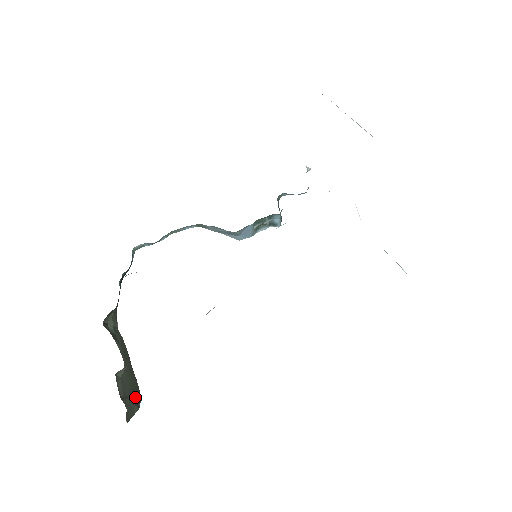
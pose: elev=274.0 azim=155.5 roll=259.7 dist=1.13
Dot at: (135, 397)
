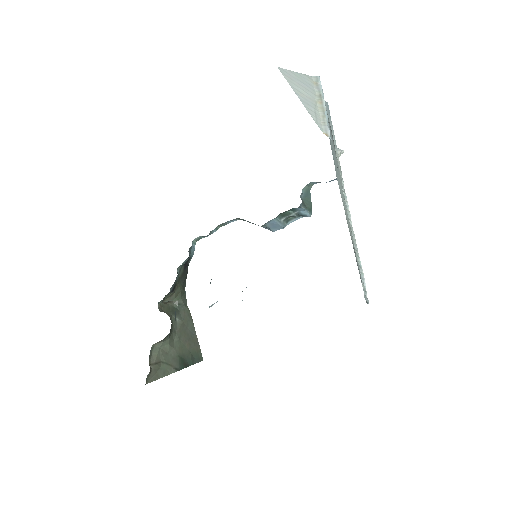
Dot at: (180, 361)
